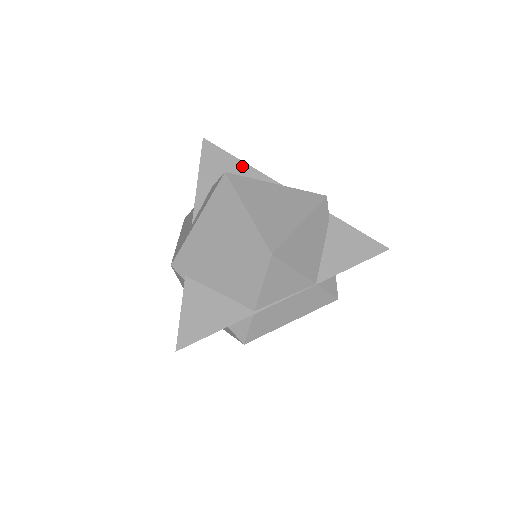
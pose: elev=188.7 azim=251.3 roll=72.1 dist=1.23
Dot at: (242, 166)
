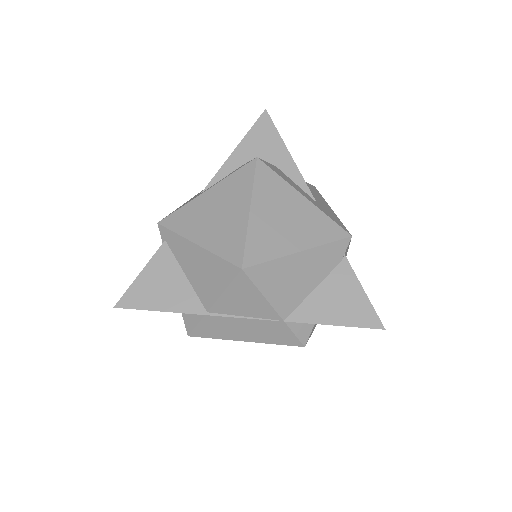
Dot at: (286, 158)
